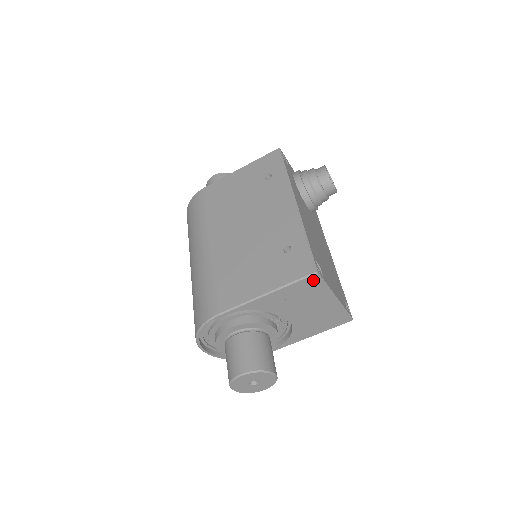
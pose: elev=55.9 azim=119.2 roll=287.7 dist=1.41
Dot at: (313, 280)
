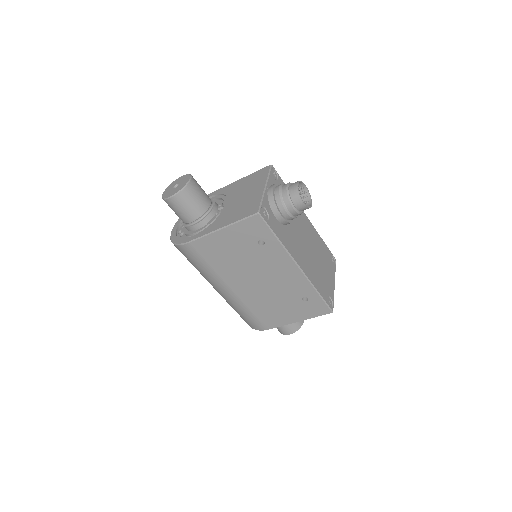
Dot at: occluded
